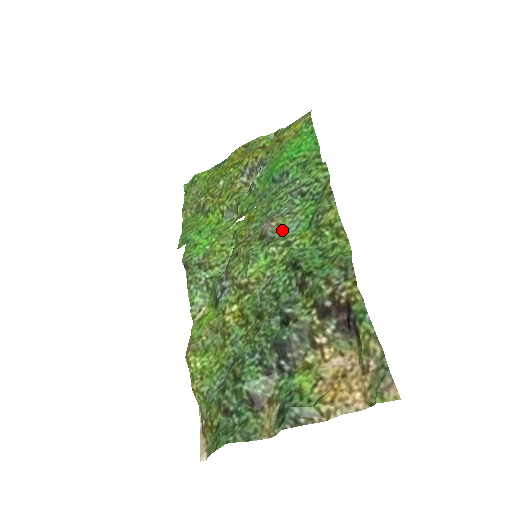
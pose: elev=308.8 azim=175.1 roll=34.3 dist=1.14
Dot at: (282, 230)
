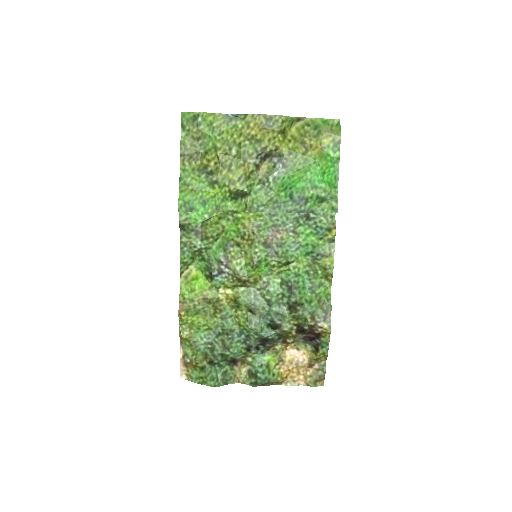
Dot at: (285, 246)
